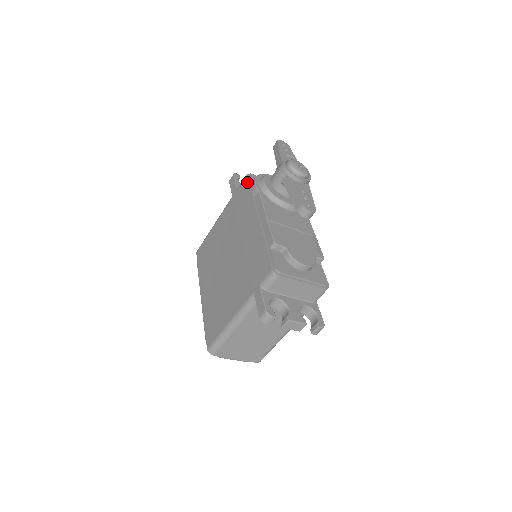
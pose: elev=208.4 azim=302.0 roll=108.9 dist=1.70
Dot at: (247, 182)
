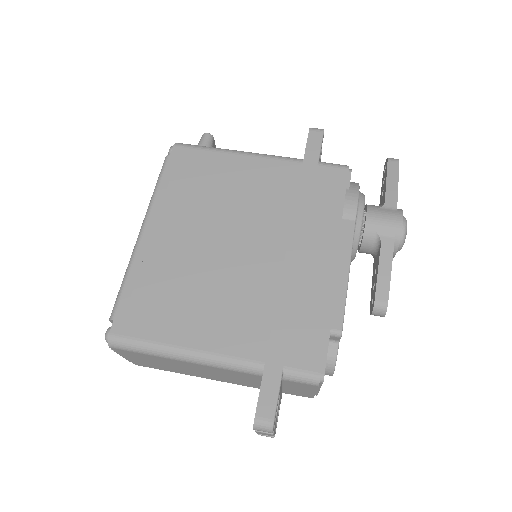
Dot at: (345, 181)
